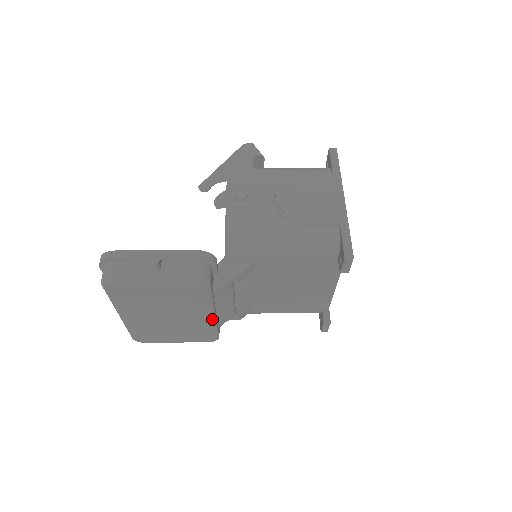
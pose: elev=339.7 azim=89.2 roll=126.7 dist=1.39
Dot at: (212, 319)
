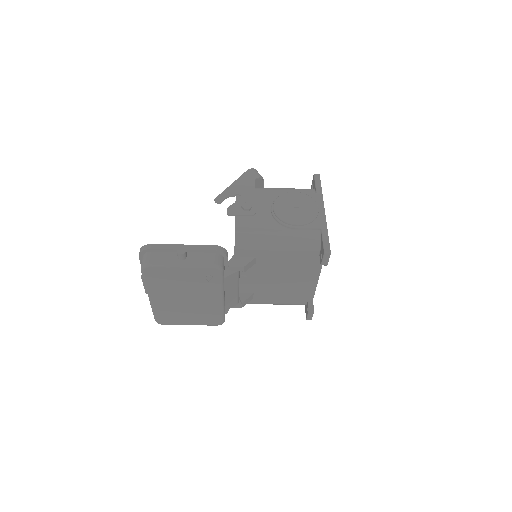
Dot at: (221, 303)
